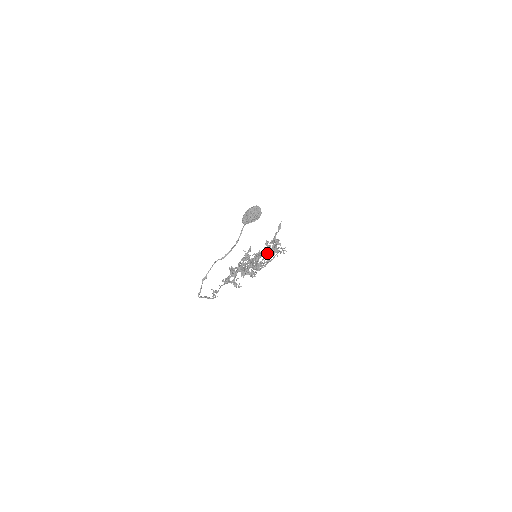
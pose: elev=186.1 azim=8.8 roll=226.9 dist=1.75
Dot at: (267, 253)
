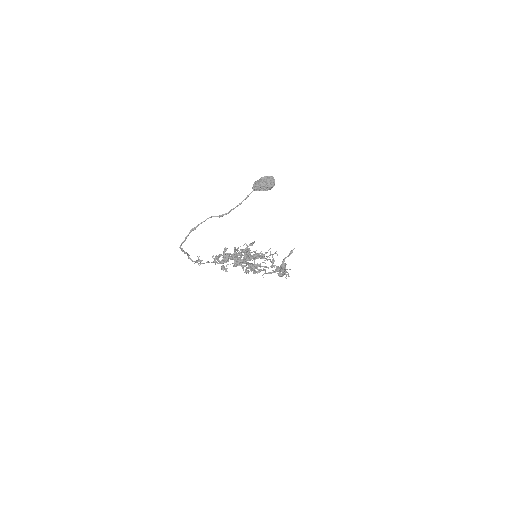
Dot at: occluded
